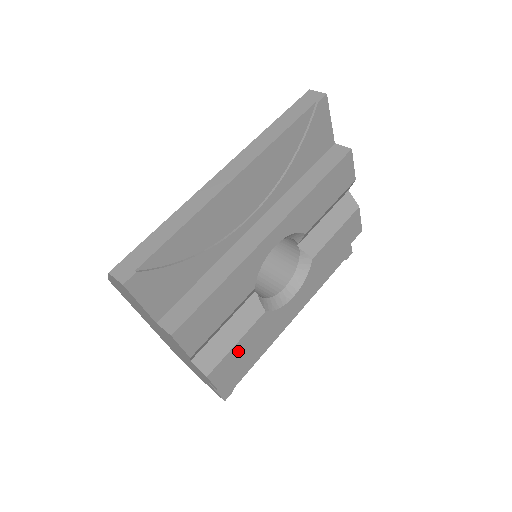
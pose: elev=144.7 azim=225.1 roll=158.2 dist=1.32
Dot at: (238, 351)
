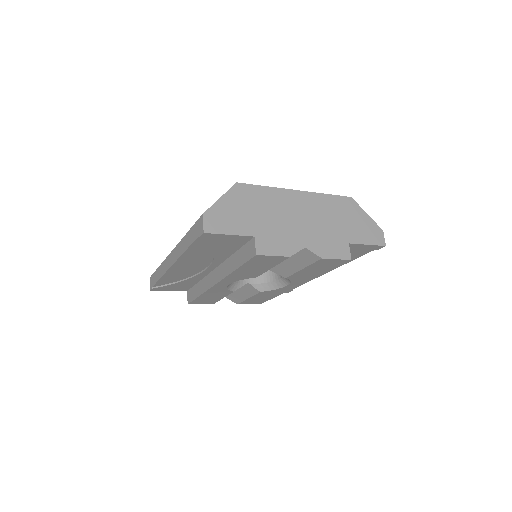
Dot at: (254, 299)
